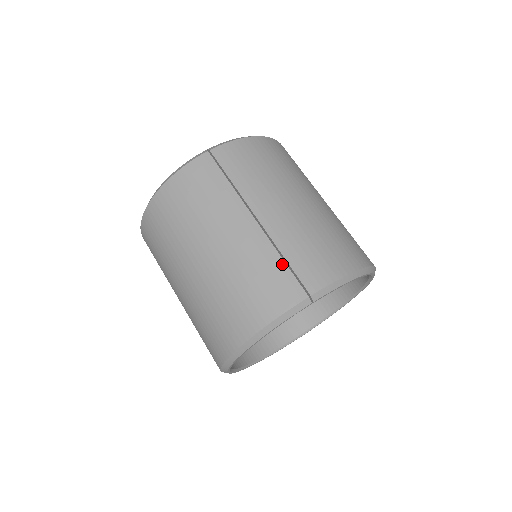
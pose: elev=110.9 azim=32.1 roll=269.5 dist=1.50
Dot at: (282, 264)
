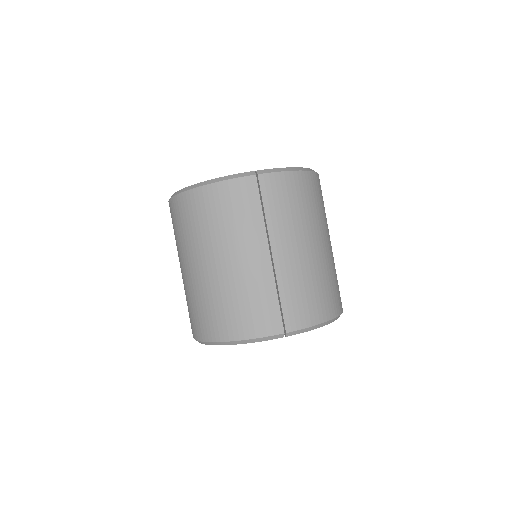
Dot at: (276, 300)
